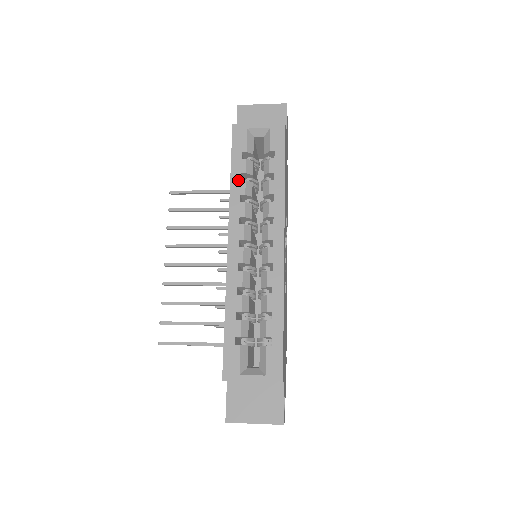
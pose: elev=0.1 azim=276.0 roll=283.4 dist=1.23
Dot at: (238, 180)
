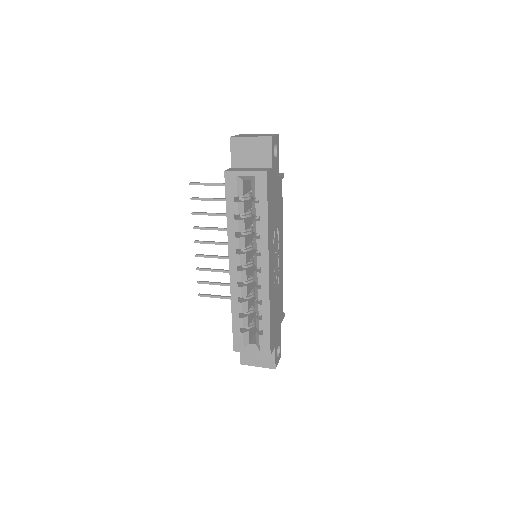
Dot at: (232, 220)
